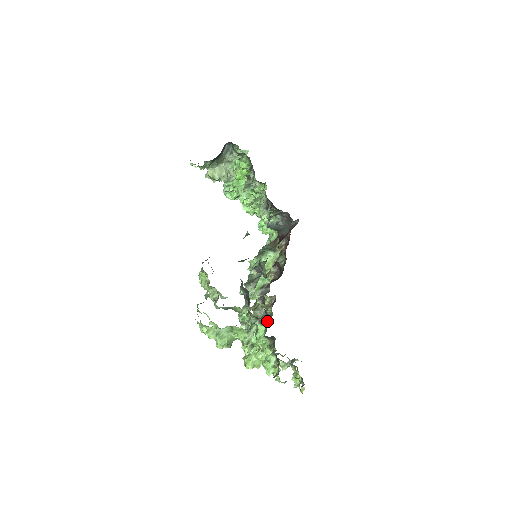
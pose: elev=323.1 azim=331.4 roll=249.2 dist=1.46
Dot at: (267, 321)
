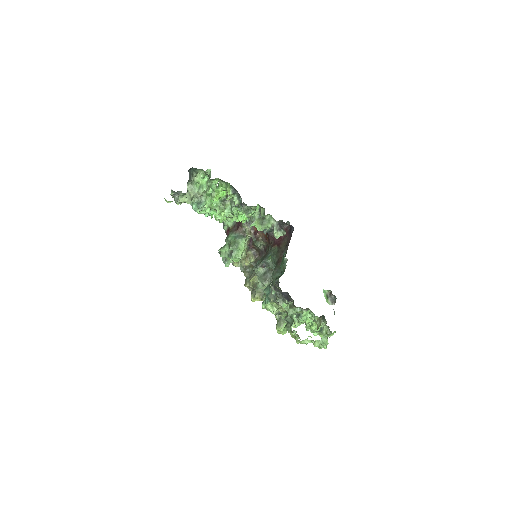
Dot at: occluded
